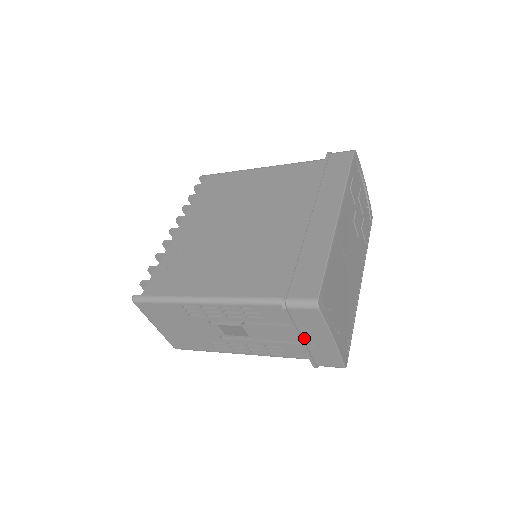
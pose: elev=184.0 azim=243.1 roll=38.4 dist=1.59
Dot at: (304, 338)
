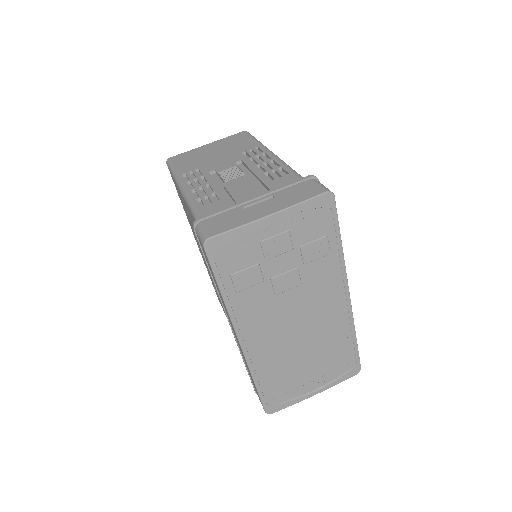
Dot at: occluded
